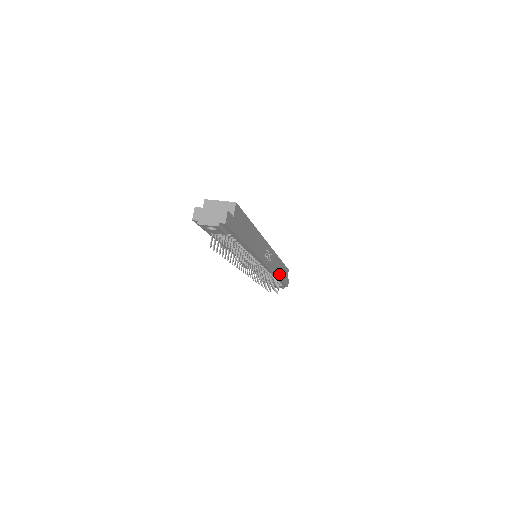
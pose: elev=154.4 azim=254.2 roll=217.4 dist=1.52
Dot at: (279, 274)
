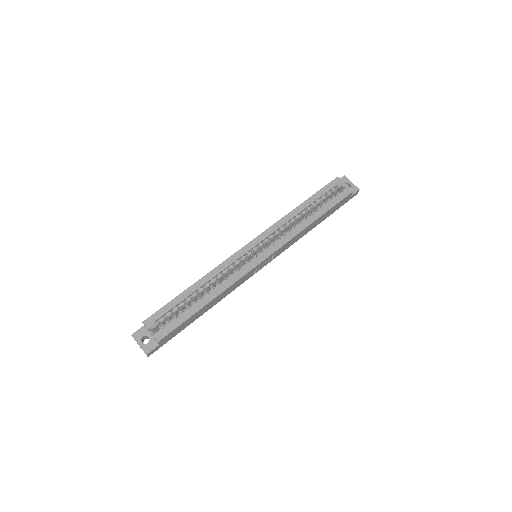
Dot at: (314, 226)
